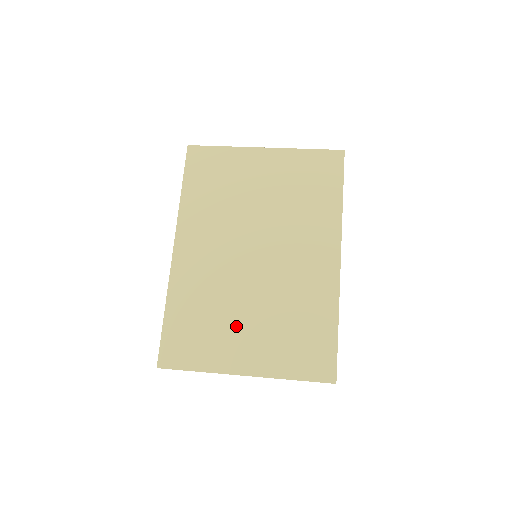
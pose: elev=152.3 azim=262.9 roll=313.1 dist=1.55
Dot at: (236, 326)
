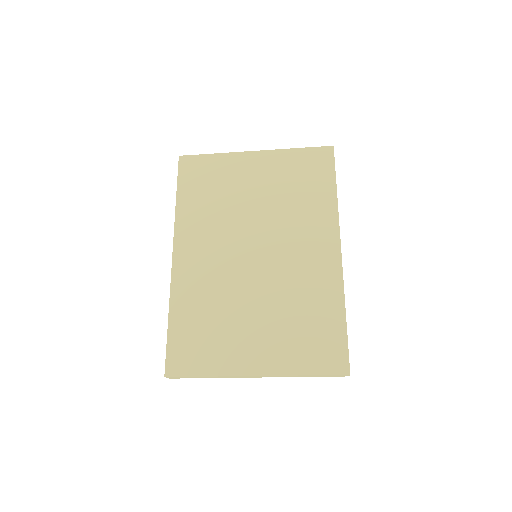
Dot at: (242, 326)
